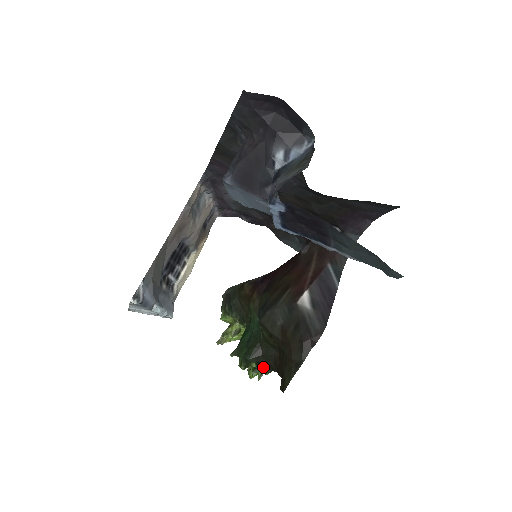
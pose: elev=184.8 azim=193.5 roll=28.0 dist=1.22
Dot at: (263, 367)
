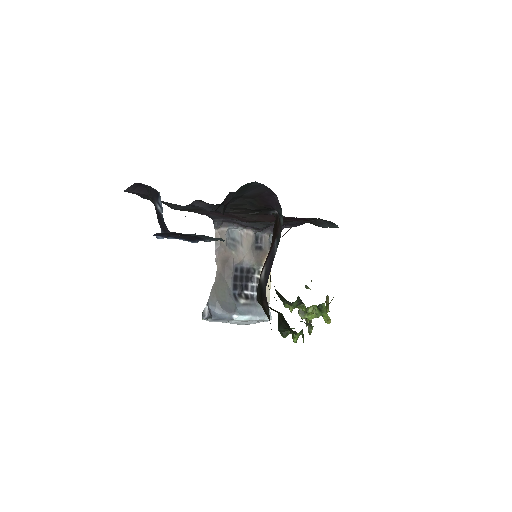
Dot at: (291, 331)
